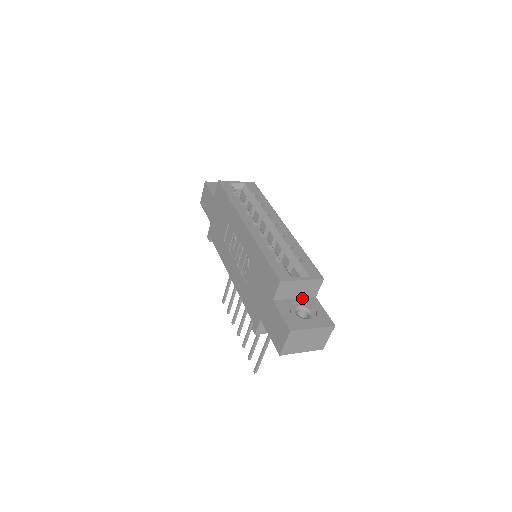
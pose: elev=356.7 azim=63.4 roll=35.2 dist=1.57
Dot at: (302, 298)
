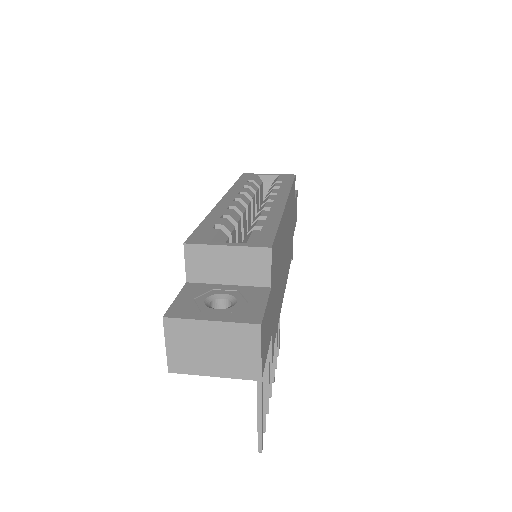
Dot at: (242, 285)
